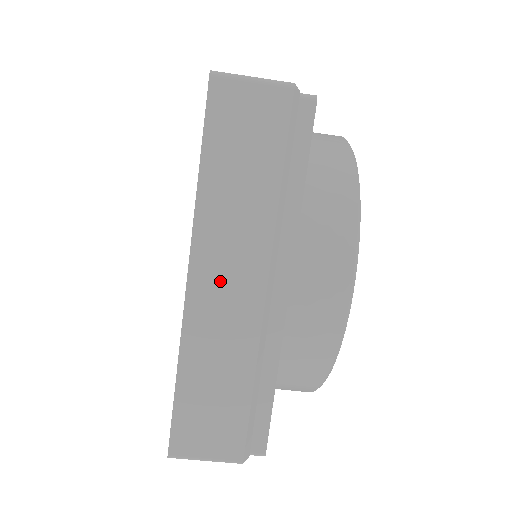
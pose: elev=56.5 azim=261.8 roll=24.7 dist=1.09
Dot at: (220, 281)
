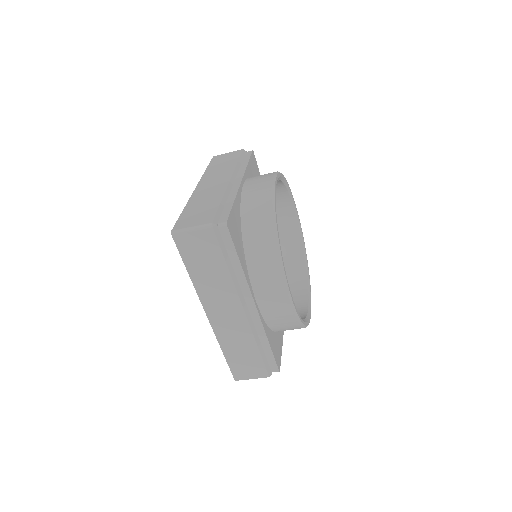
Dot at: (221, 313)
